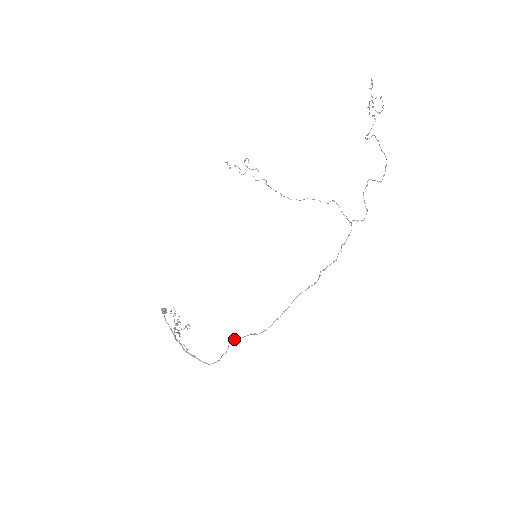
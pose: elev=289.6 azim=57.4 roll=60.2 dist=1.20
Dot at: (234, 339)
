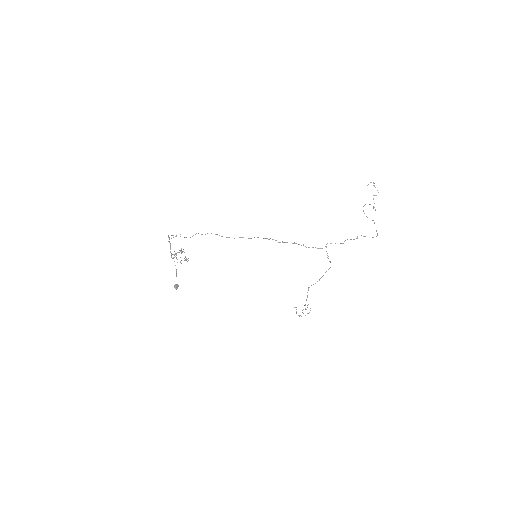
Dot at: occluded
